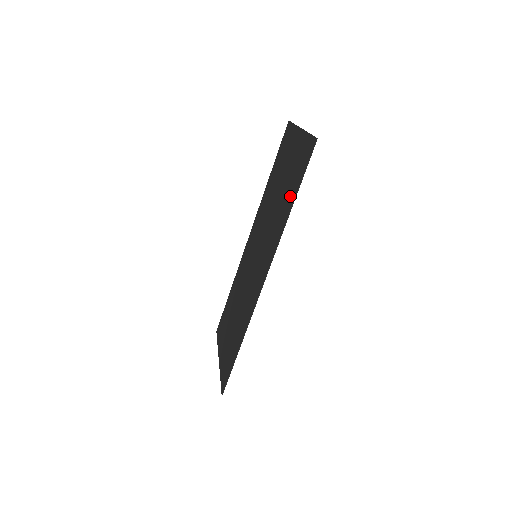
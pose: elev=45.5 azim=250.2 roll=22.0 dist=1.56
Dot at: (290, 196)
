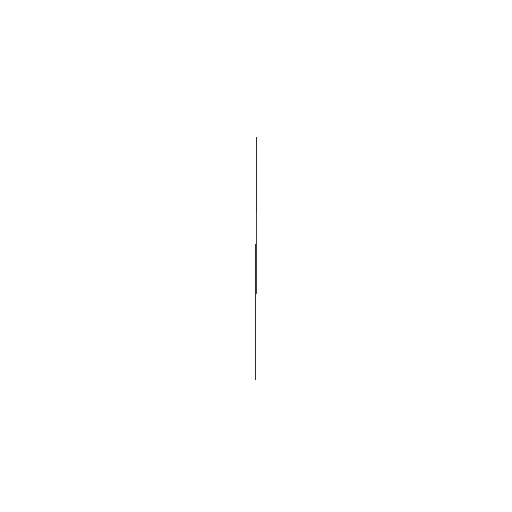
Dot at: (256, 191)
